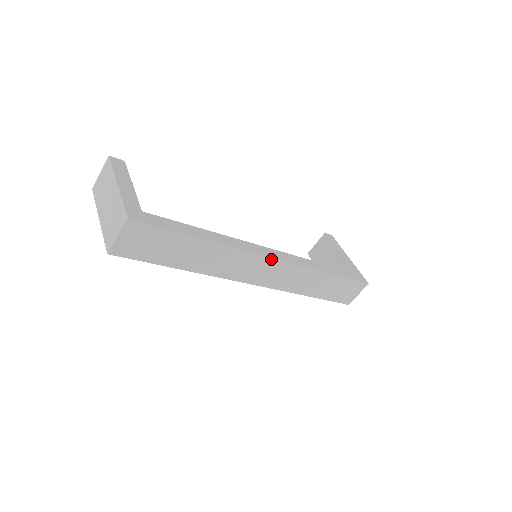
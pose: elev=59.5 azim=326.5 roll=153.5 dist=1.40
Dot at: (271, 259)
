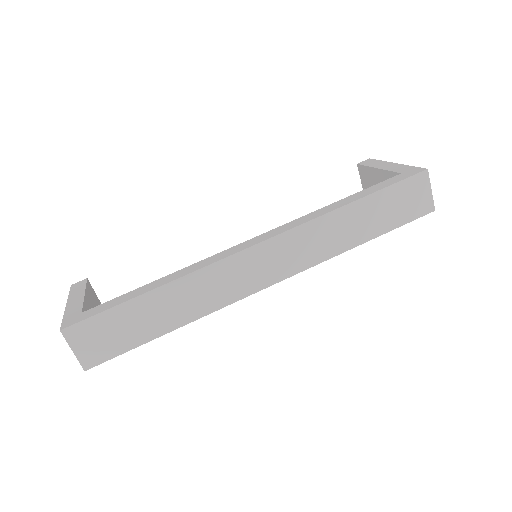
Dot at: (253, 249)
